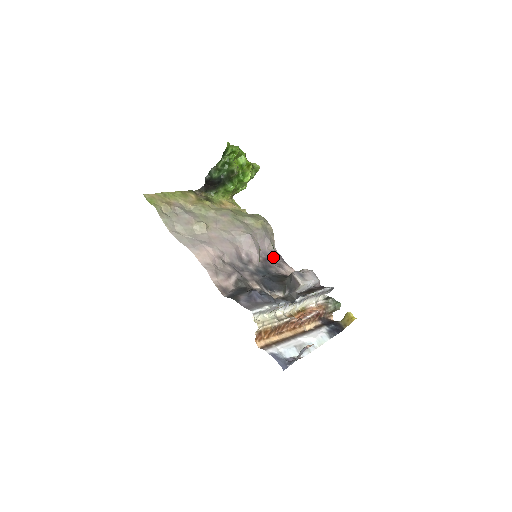
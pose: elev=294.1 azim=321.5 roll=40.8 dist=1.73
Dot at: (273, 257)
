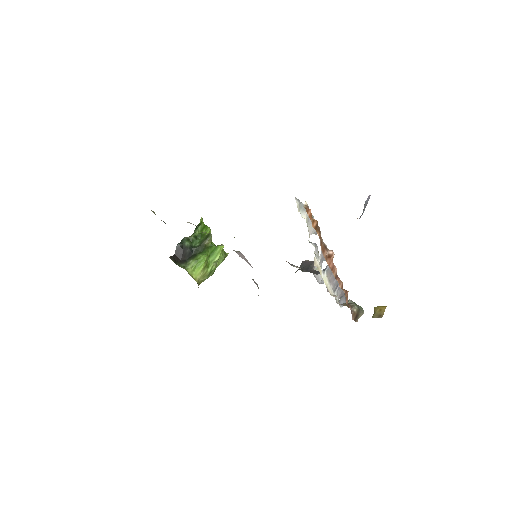
Dot at: occluded
